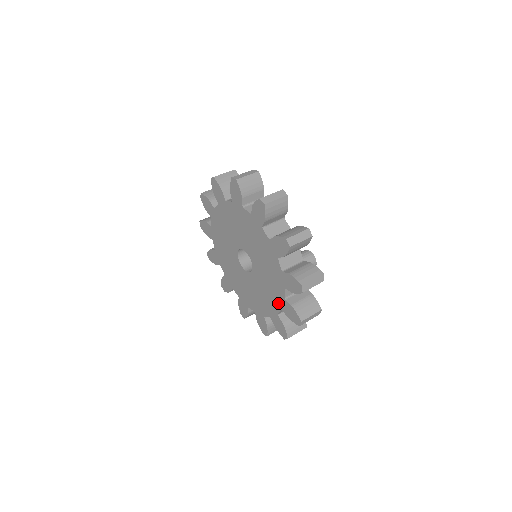
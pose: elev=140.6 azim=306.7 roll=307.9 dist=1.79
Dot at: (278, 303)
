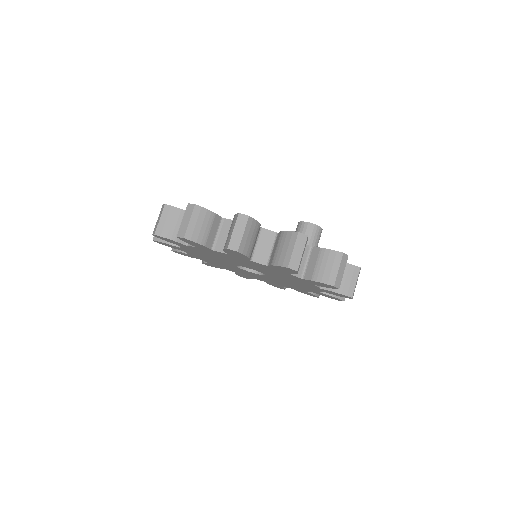
Dot at: (315, 289)
